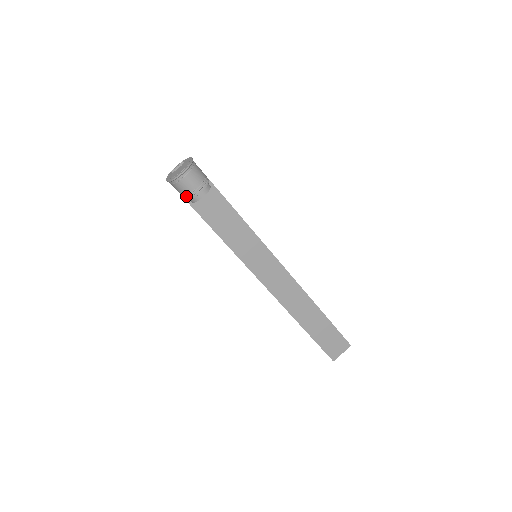
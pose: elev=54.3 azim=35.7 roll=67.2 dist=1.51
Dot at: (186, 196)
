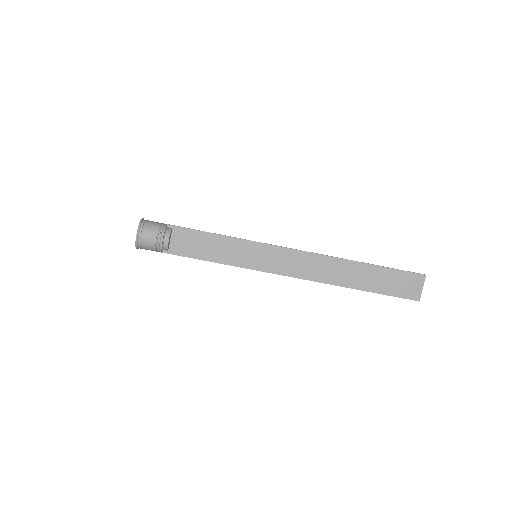
Dot at: (156, 250)
